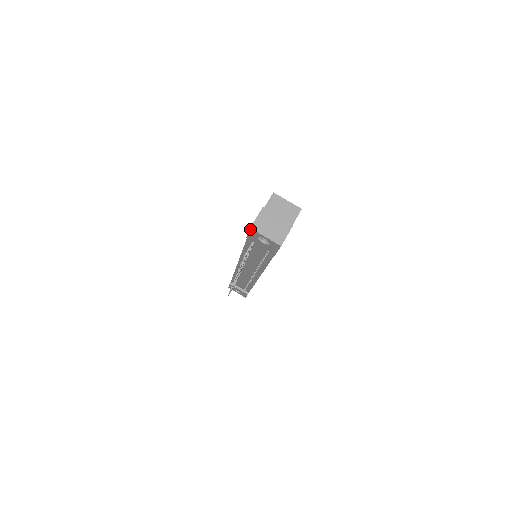
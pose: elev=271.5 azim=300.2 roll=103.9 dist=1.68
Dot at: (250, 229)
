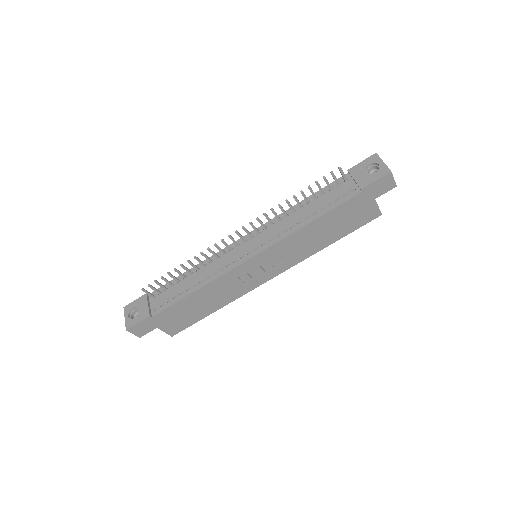
Dot at: (374, 154)
